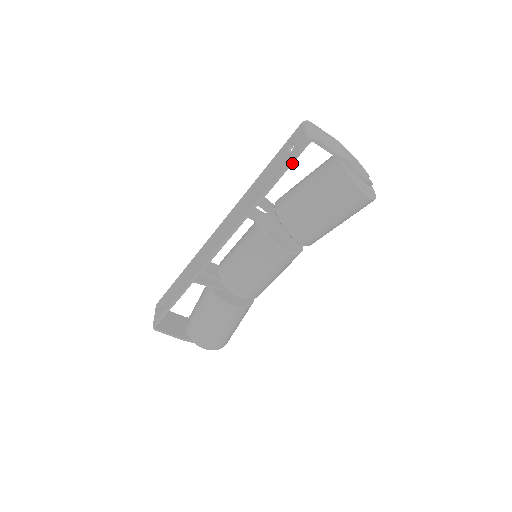
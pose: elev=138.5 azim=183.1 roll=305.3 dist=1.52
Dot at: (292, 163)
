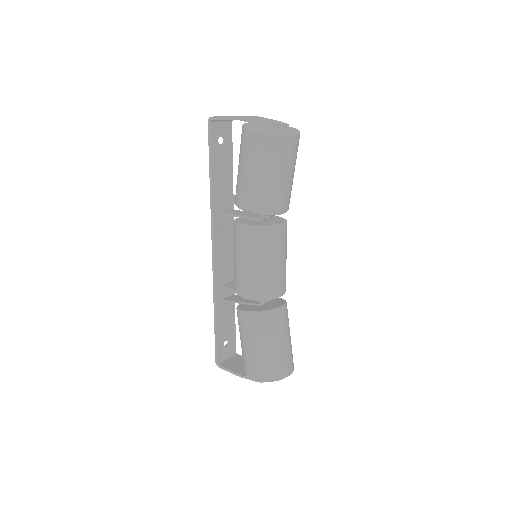
Dot at: (211, 145)
